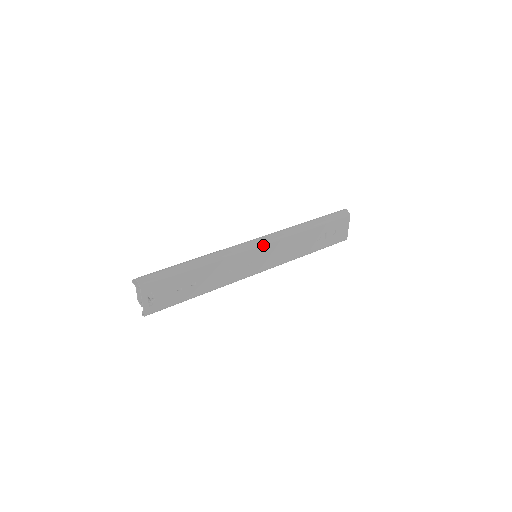
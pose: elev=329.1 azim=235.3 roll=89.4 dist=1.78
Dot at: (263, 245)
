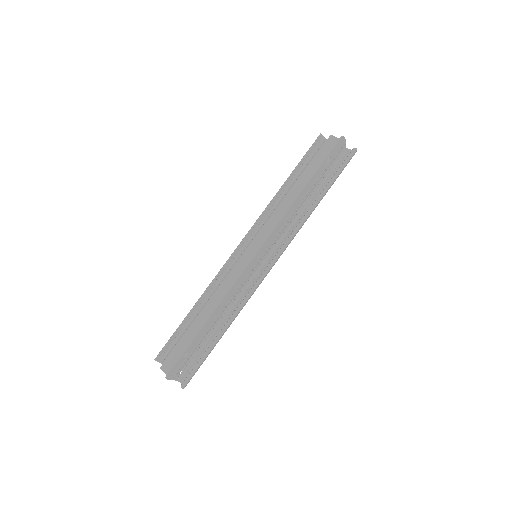
Dot at: occluded
